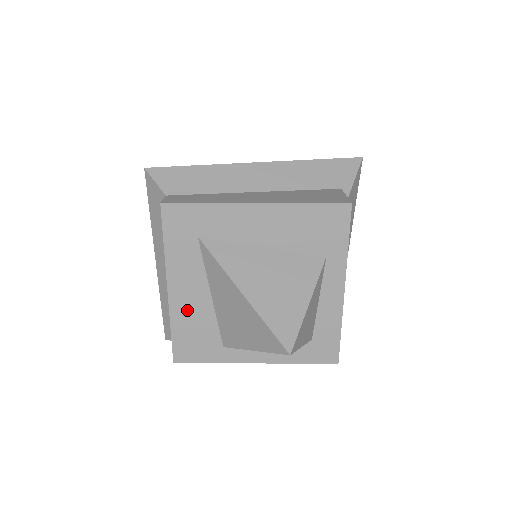
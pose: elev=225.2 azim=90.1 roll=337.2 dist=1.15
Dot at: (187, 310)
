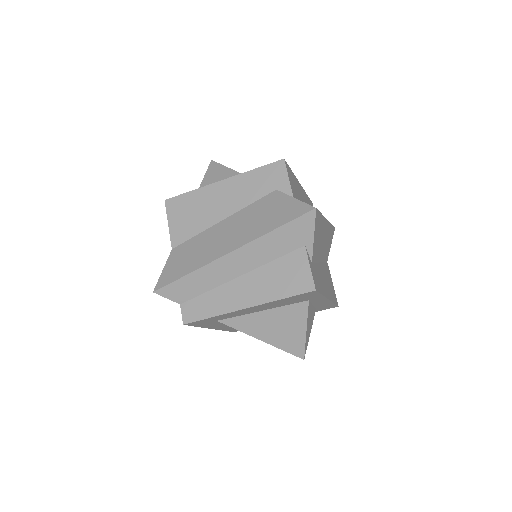
Dot at: (229, 327)
